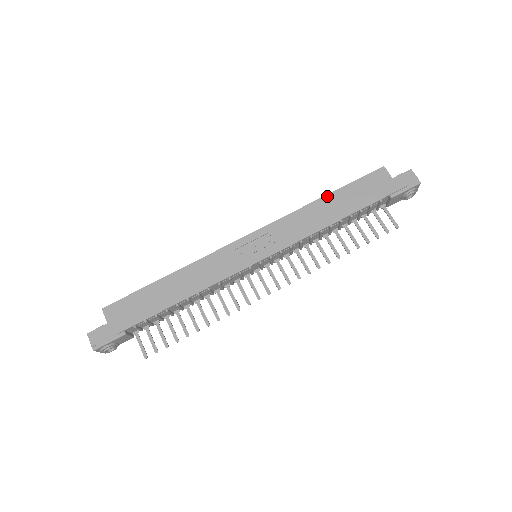
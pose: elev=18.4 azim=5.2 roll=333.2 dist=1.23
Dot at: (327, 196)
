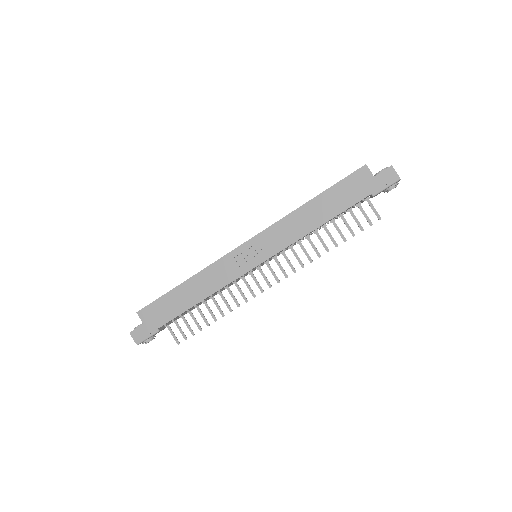
Dot at: (314, 199)
